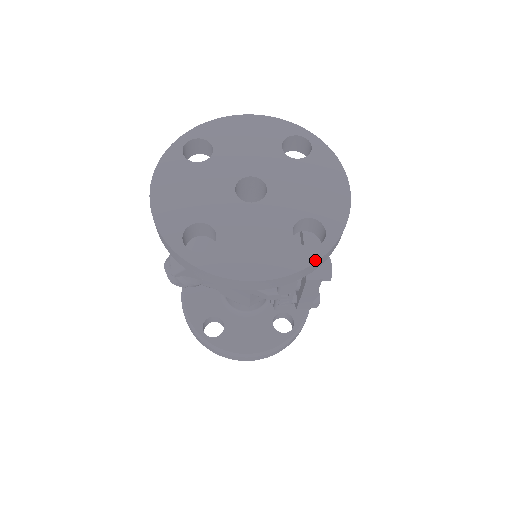
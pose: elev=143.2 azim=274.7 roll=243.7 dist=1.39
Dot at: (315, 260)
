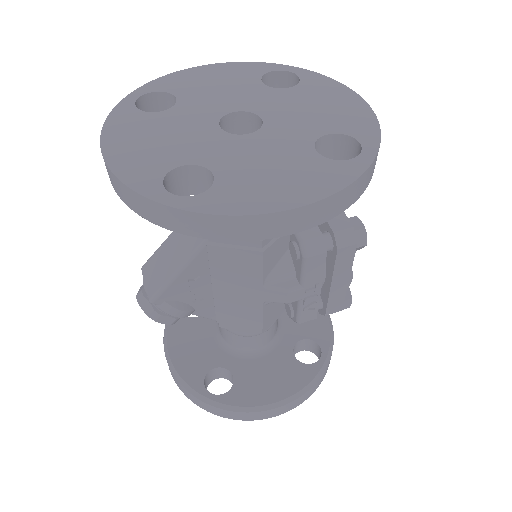
Dot at: (362, 171)
